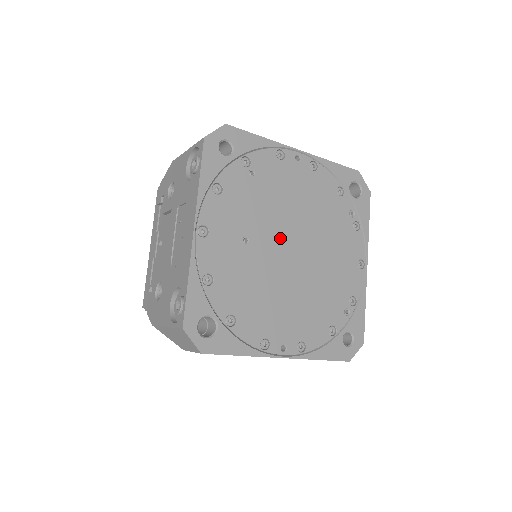
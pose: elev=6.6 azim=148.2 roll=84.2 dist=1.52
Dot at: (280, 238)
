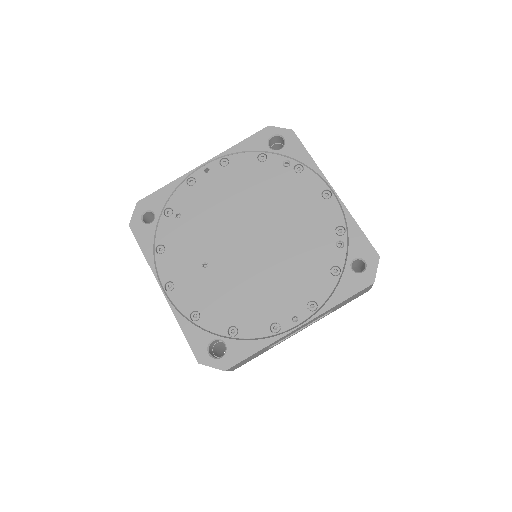
Dot at: (232, 240)
